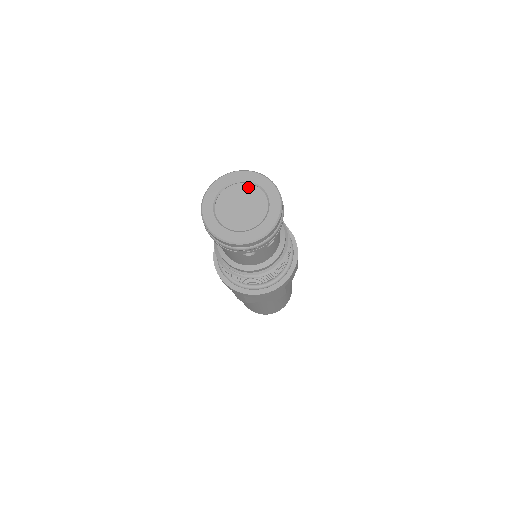
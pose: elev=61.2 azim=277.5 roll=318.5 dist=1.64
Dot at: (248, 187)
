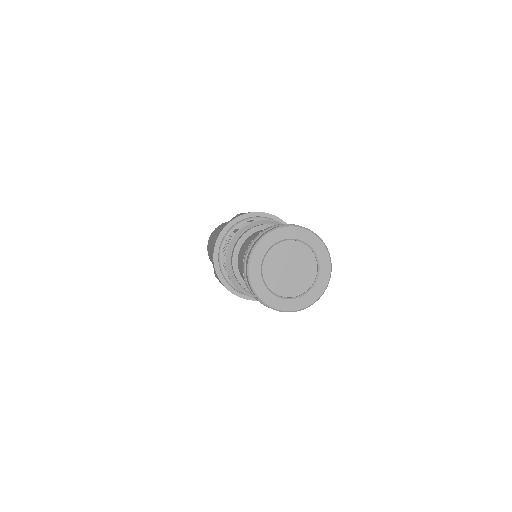
Dot at: (306, 251)
